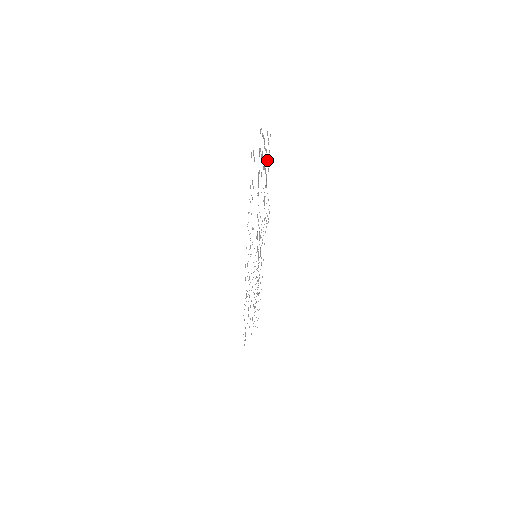
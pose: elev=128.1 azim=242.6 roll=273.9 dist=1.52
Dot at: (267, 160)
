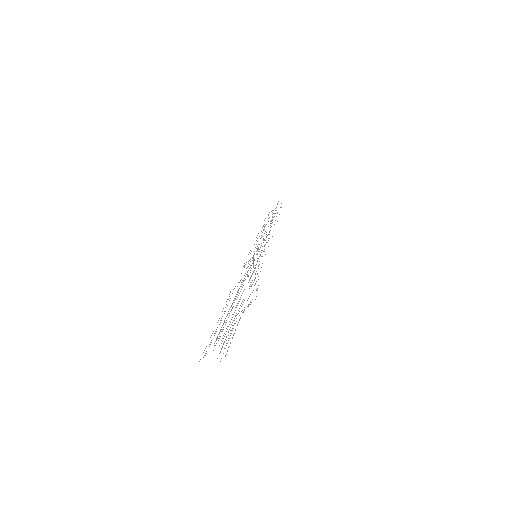
Dot at: occluded
